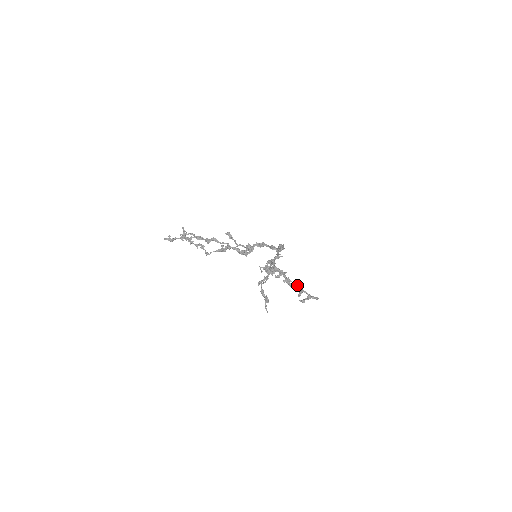
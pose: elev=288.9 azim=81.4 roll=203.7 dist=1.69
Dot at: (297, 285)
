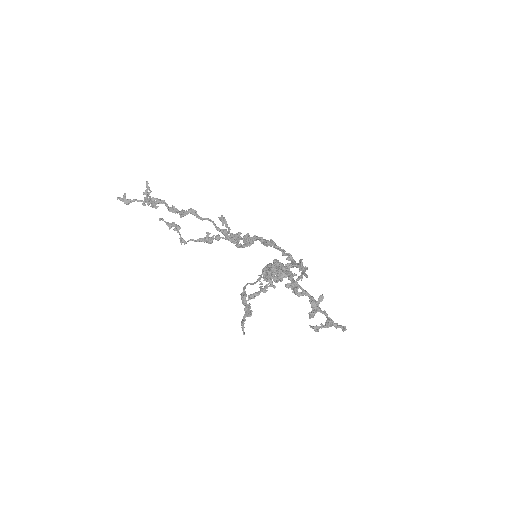
Dot at: (310, 296)
